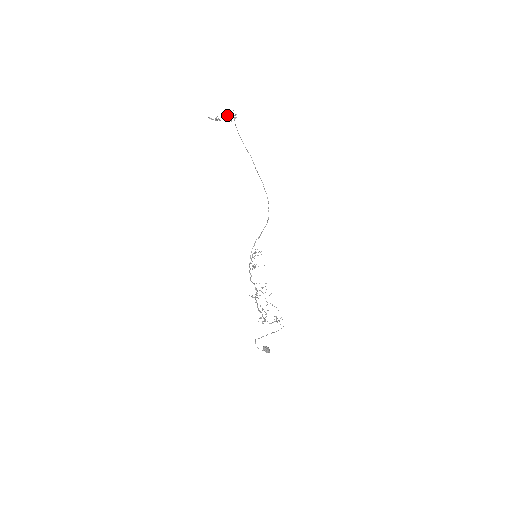
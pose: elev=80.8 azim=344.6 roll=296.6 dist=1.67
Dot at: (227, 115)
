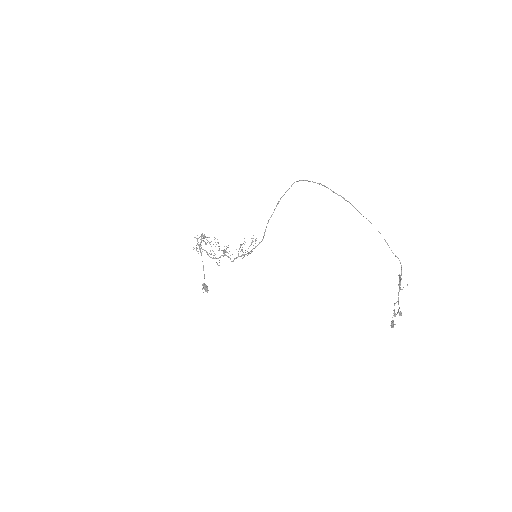
Dot at: occluded
